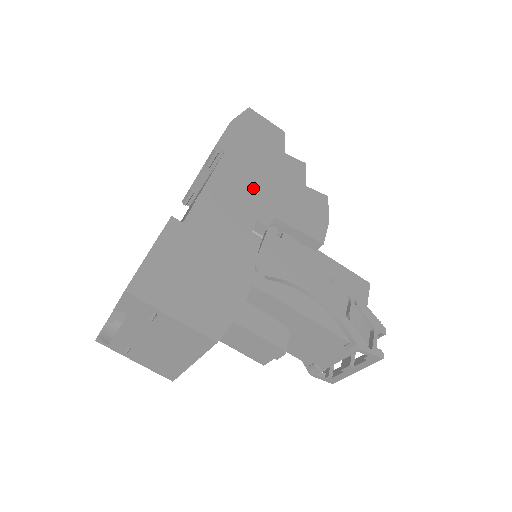
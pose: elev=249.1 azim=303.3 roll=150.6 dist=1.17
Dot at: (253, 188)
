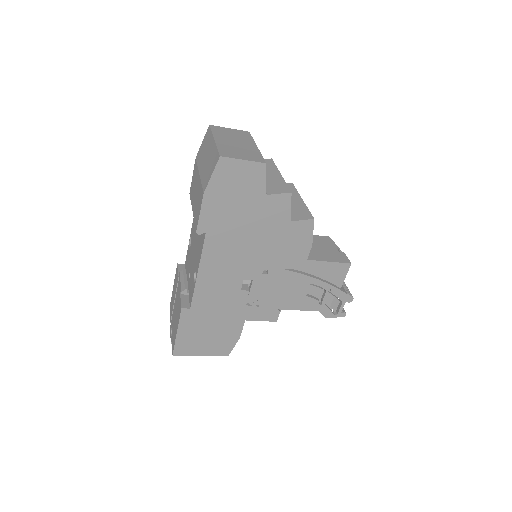
Dot at: (237, 254)
